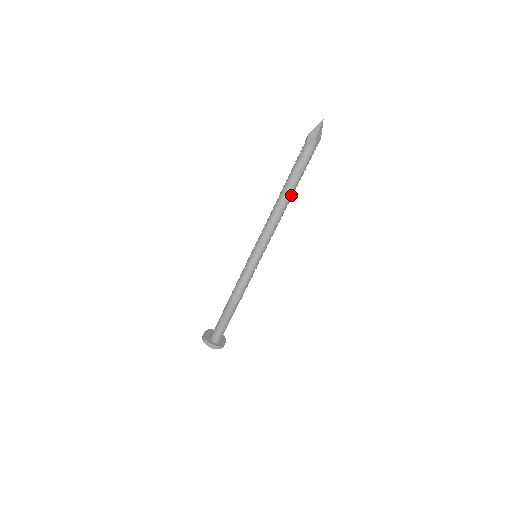
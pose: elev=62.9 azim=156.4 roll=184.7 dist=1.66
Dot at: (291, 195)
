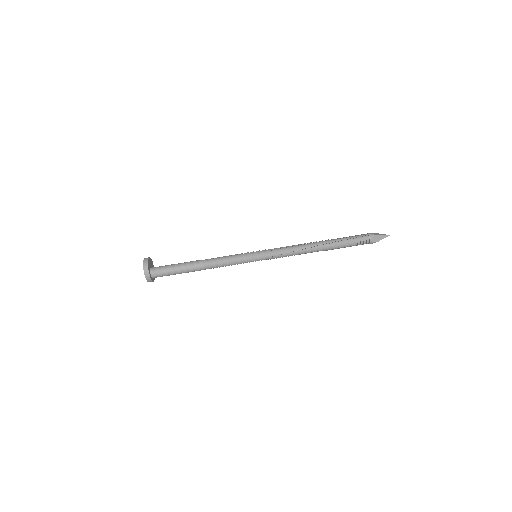
Dot at: occluded
